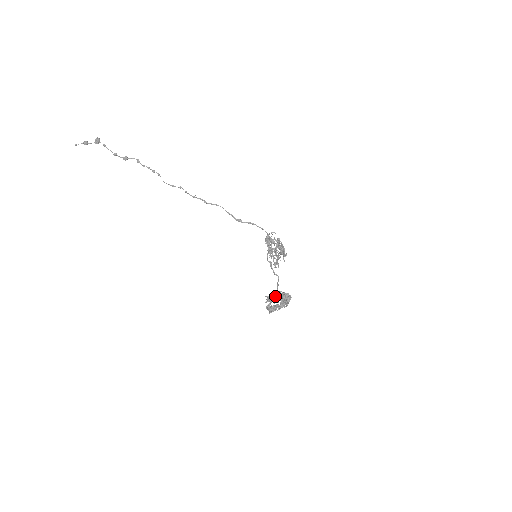
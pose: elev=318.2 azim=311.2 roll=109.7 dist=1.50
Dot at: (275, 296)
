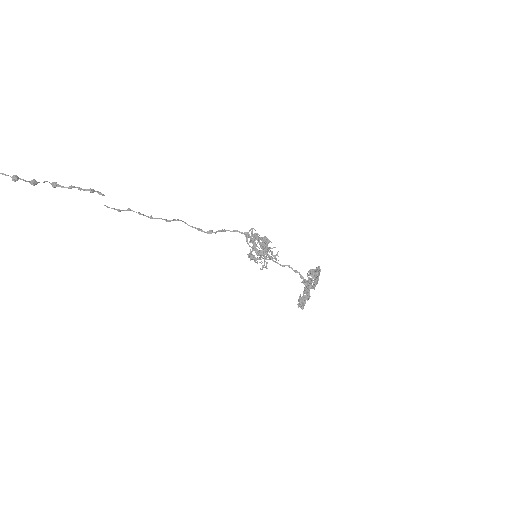
Dot at: (313, 274)
